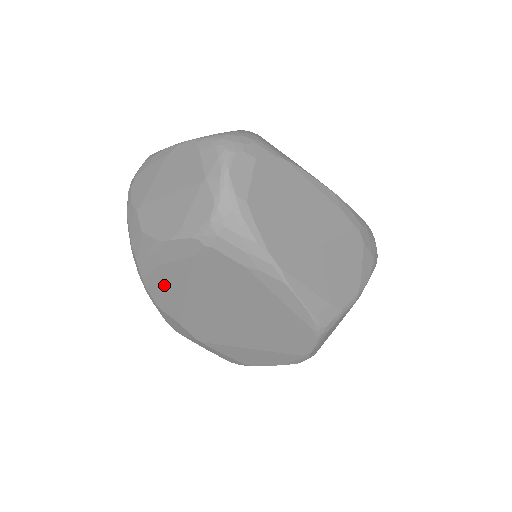
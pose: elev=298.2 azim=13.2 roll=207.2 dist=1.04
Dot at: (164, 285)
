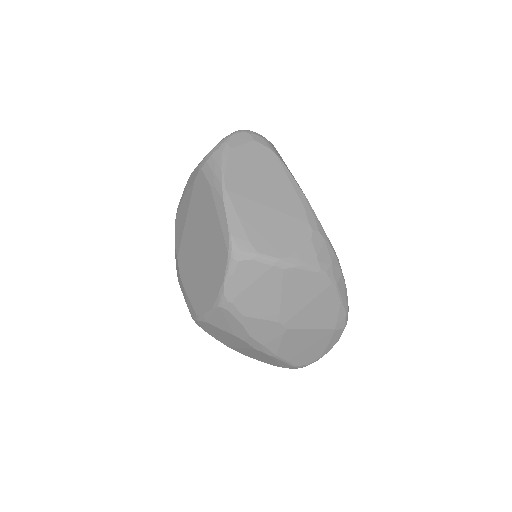
Dot at: (181, 217)
